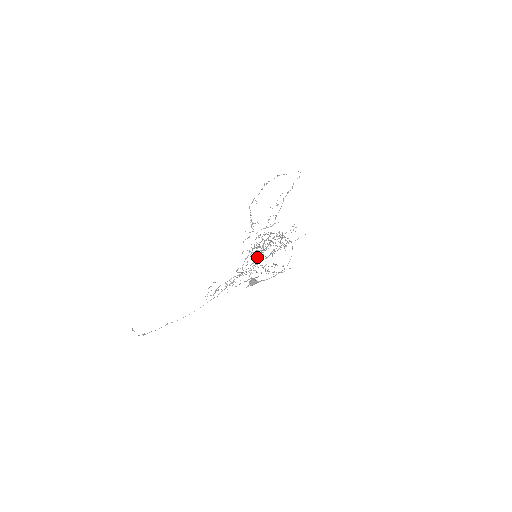
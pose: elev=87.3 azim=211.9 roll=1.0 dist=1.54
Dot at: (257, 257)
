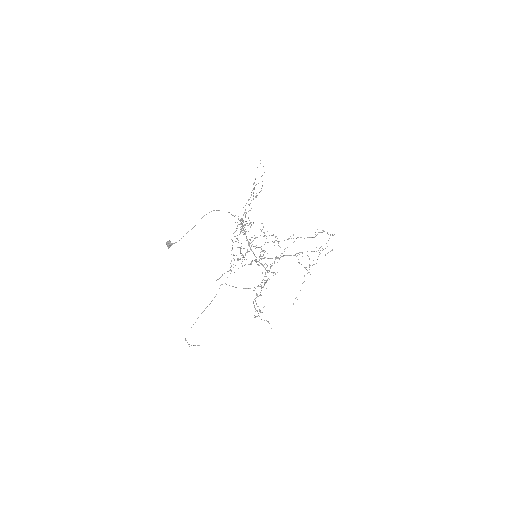
Dot at: occluded
